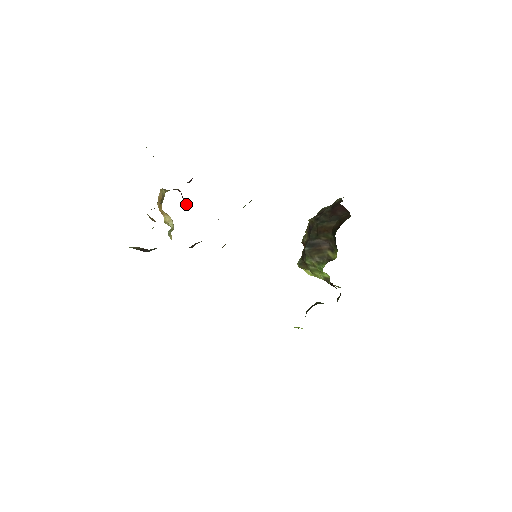
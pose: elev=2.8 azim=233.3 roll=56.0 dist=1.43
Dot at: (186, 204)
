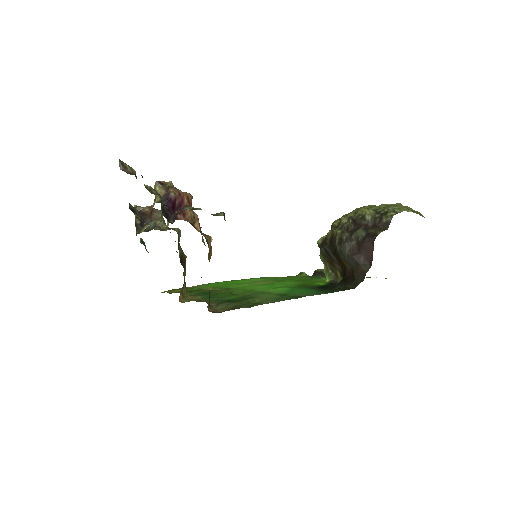
Dot at: (183, 203)
